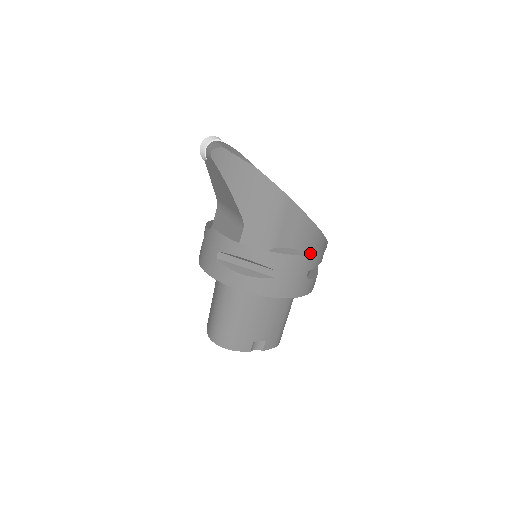
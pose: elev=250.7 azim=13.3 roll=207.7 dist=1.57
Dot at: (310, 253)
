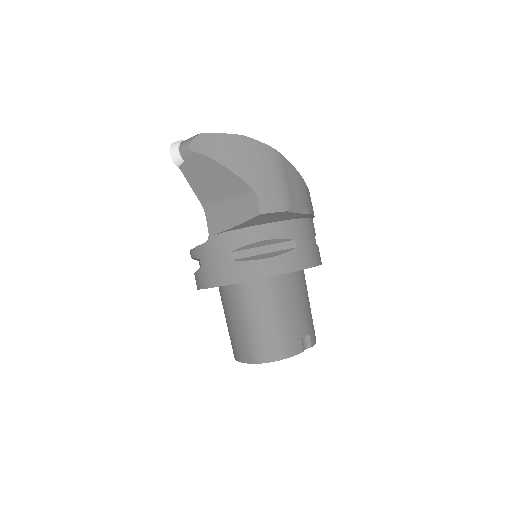
Dot at: (312, 212)
